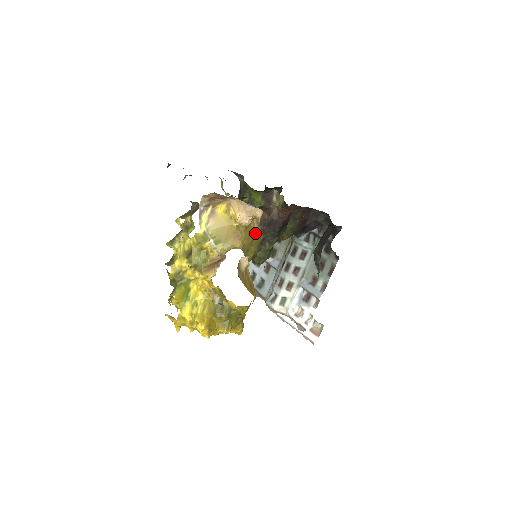
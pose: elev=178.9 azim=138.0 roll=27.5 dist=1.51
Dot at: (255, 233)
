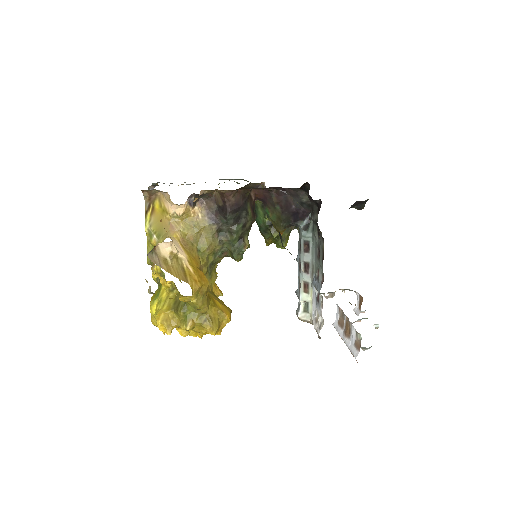
Dot at: (202, 223)
